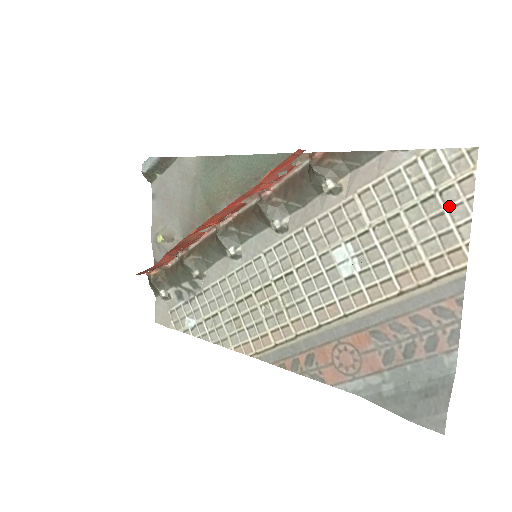
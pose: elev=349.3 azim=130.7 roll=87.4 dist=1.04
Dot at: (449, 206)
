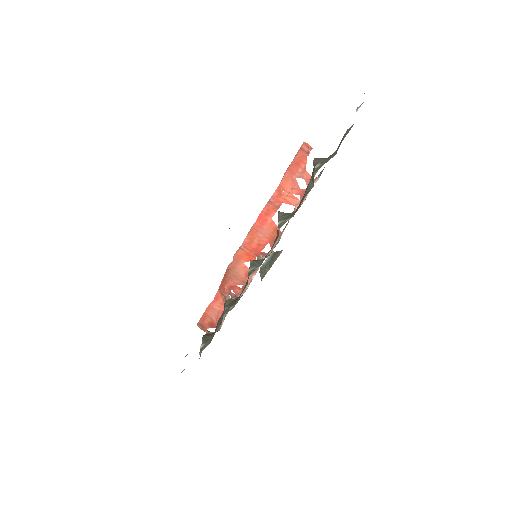
Dot at: occluded
